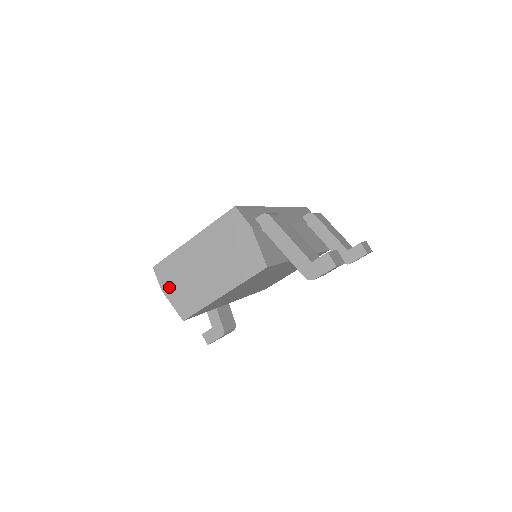
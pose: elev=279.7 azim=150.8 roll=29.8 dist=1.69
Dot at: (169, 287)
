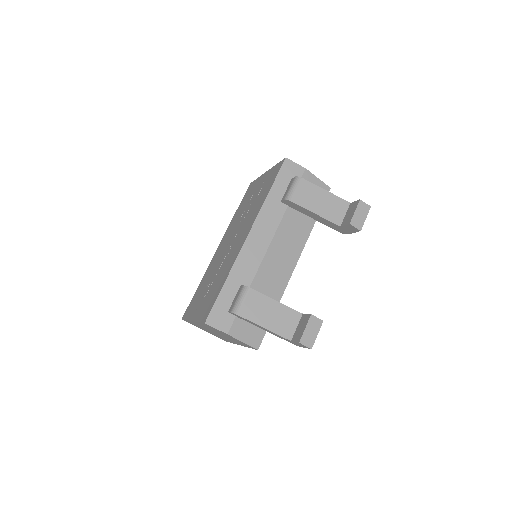
Dot at: (202, 329)
